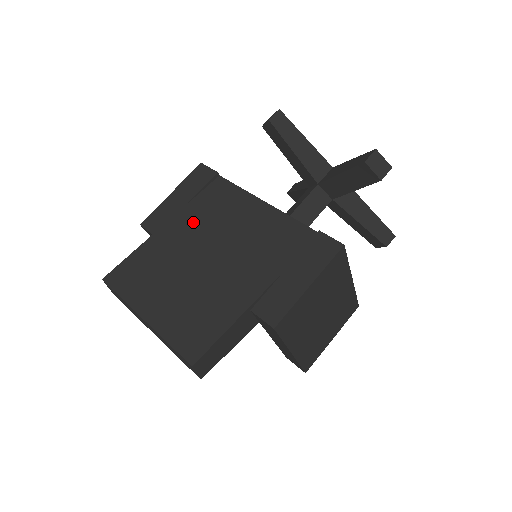
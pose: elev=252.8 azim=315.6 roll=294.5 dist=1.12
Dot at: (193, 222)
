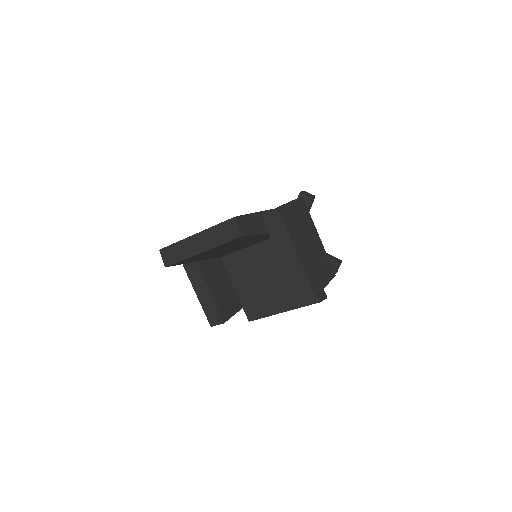
Dot at: occluded
